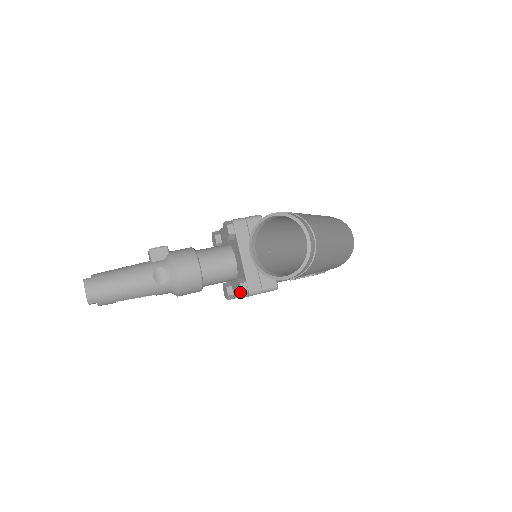
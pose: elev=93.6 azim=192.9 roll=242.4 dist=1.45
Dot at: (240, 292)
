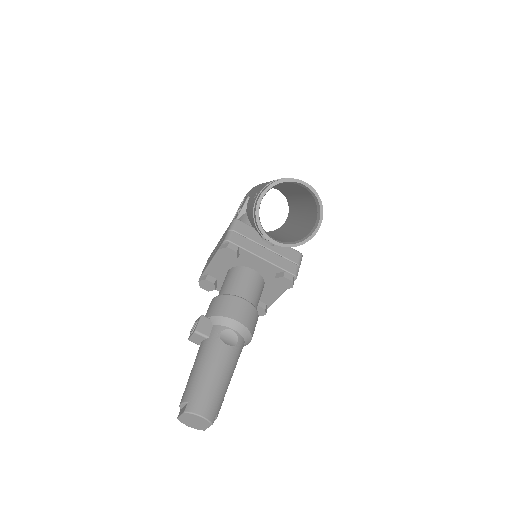
Dot at: (288, 284)
